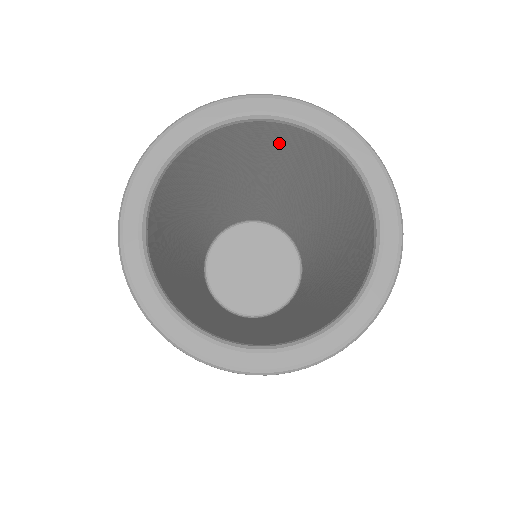
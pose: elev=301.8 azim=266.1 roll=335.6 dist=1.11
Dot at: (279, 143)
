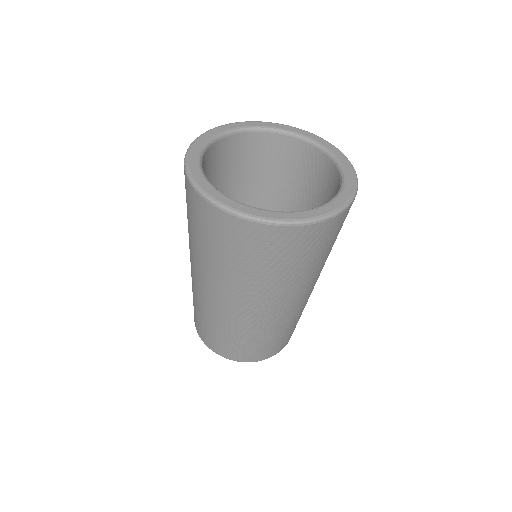
Dot at: (272, 156)
